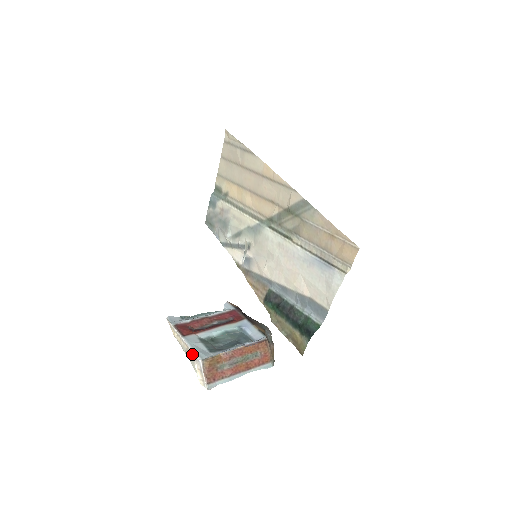
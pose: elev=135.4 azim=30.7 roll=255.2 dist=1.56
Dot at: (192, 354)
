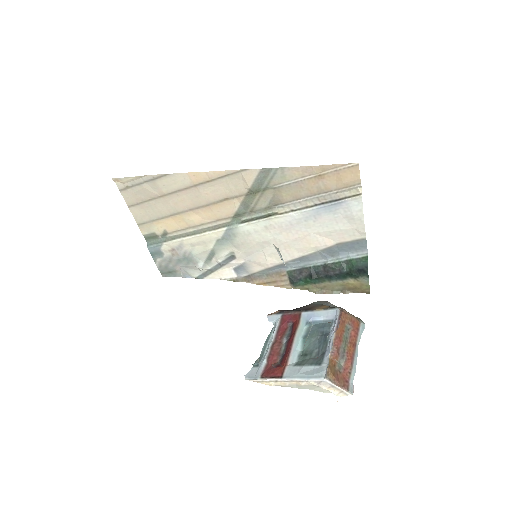
Dot at: (309, 382)
